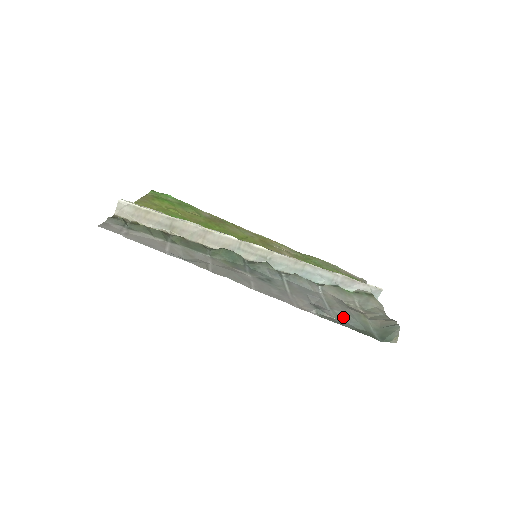
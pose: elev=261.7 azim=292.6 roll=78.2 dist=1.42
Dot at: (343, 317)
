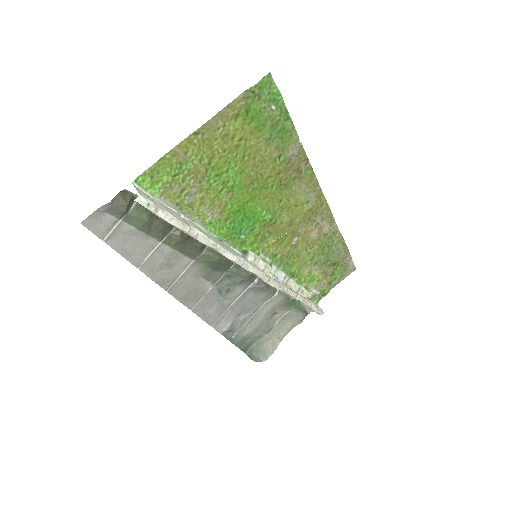
Dot at: (246, 333)
